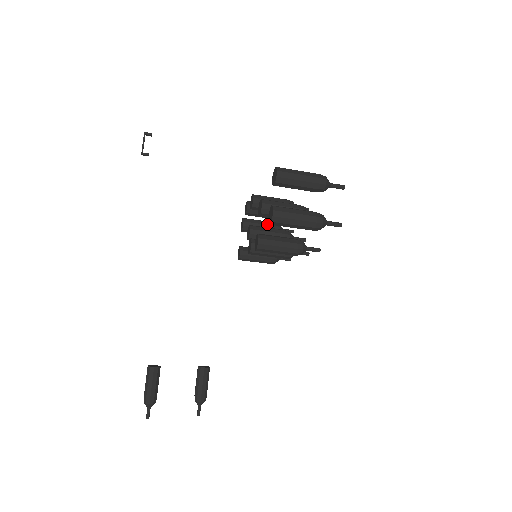
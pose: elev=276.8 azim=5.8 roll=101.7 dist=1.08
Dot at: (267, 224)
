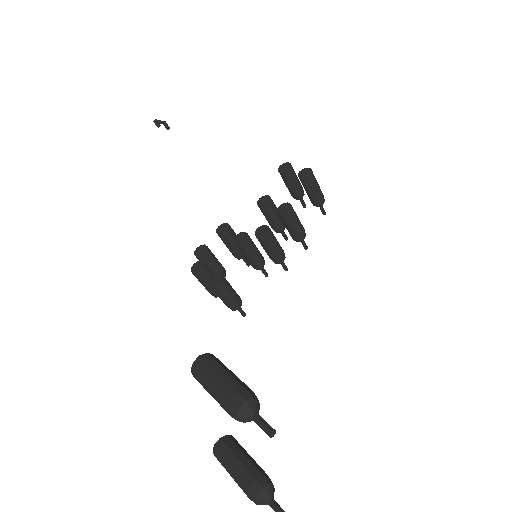
Dot at: occluded
